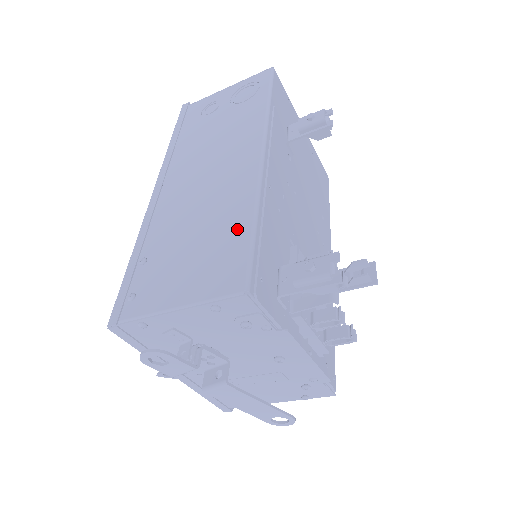
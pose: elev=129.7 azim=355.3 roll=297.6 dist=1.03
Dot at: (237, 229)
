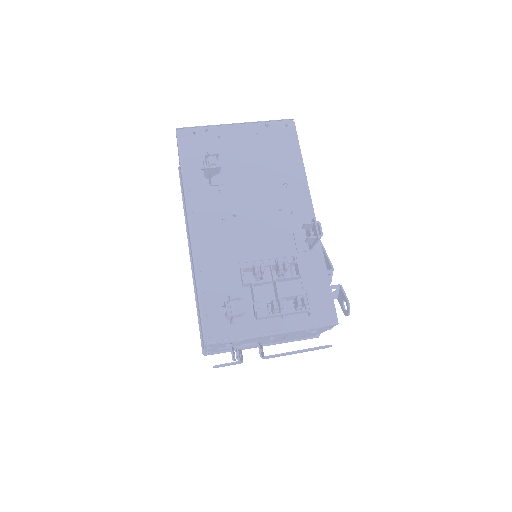
Dot at: occluded
